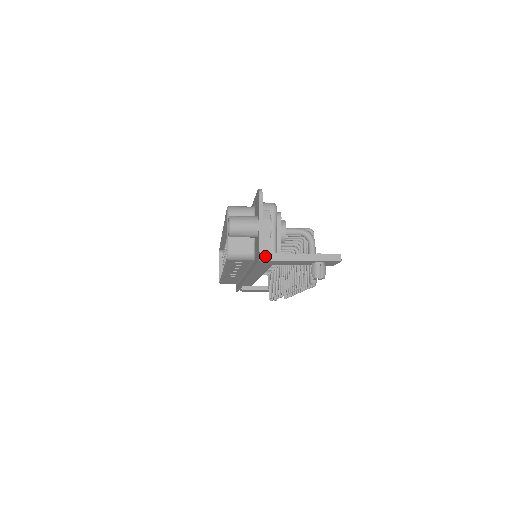
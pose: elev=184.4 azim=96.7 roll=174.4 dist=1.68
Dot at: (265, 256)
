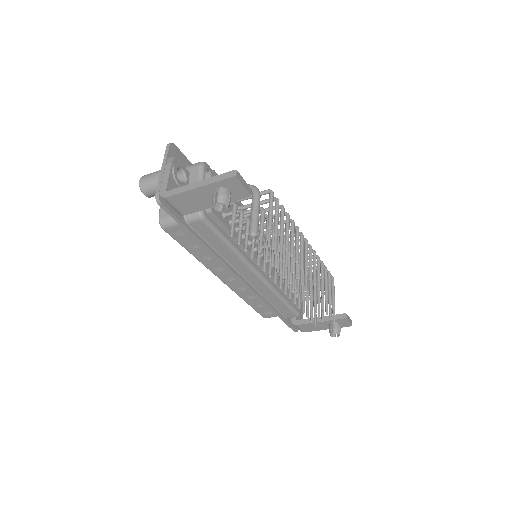
Dot at: (160, 195)
